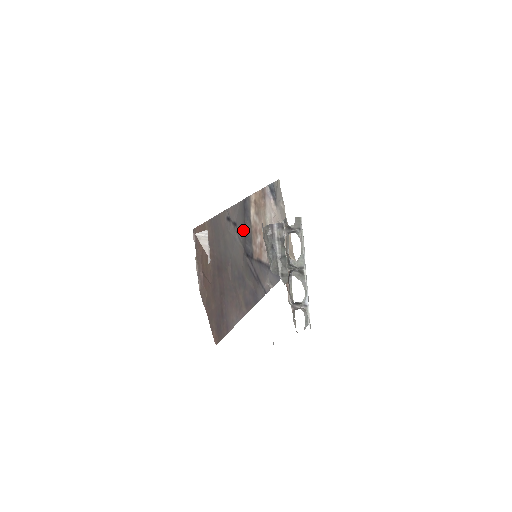
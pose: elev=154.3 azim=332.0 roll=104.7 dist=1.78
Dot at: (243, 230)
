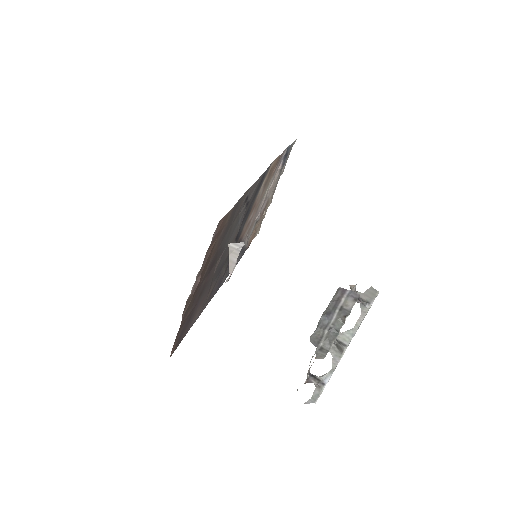
Dot at: (248, 209)
